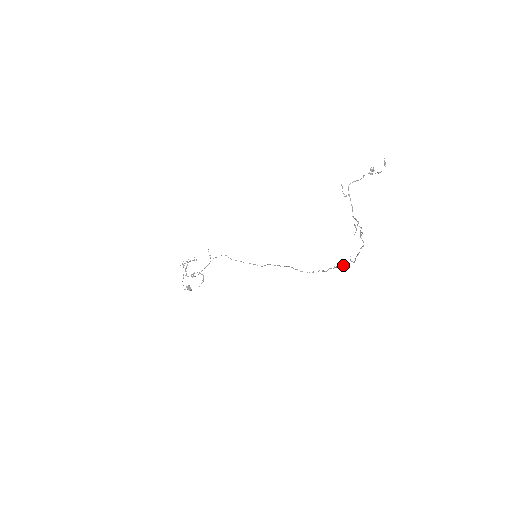
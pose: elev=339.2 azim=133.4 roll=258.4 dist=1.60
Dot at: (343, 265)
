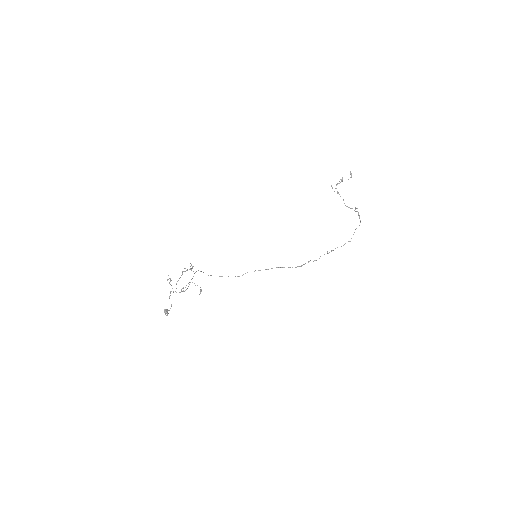
Dot at: (343, 245)
